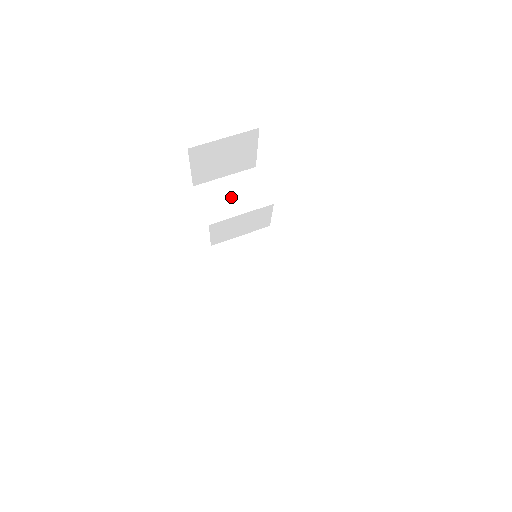
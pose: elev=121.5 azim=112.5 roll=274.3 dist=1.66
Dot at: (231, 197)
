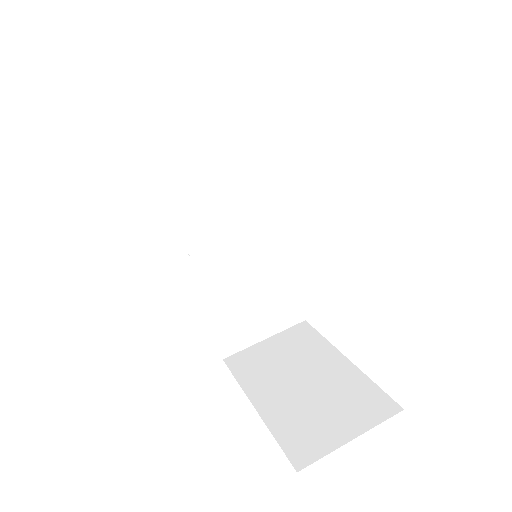
Dot at: (250, 187)
